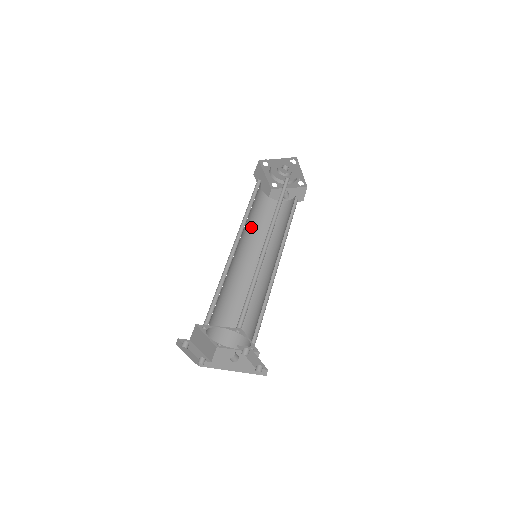
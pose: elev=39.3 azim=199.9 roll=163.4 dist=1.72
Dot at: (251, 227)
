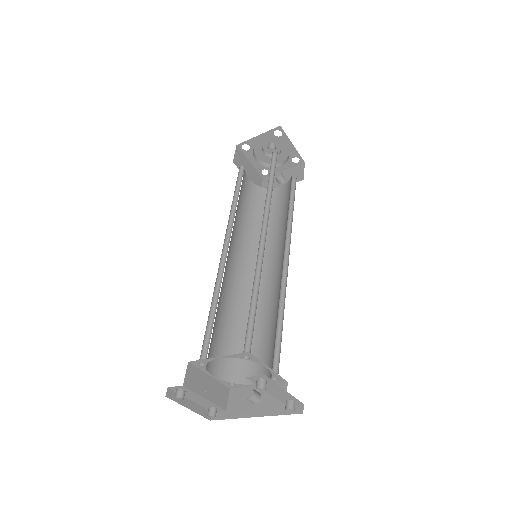
Dot at: (245, 225)
